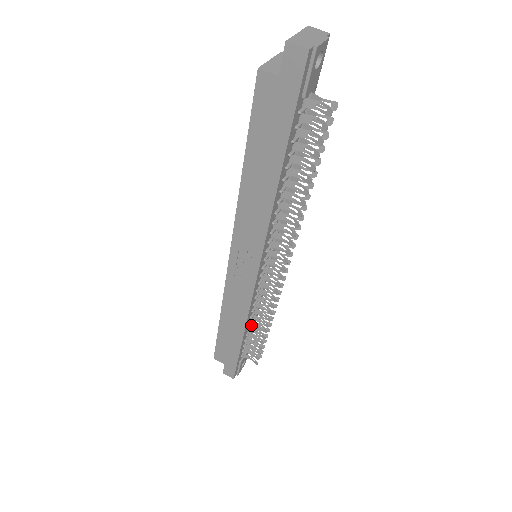
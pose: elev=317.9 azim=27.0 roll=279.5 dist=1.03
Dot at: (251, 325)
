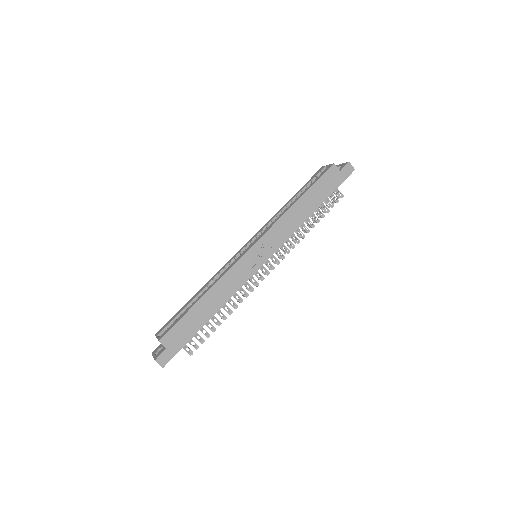
Dot at: occluded
